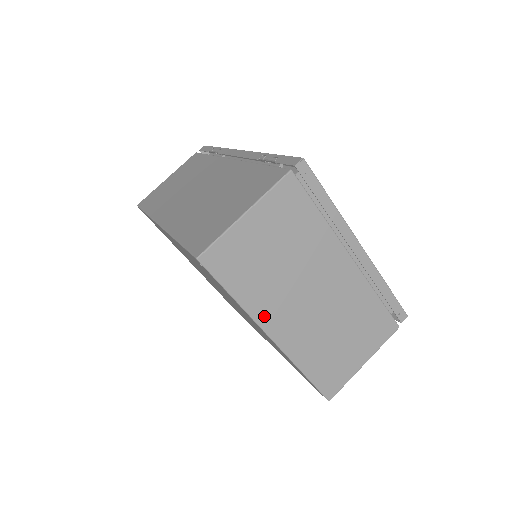
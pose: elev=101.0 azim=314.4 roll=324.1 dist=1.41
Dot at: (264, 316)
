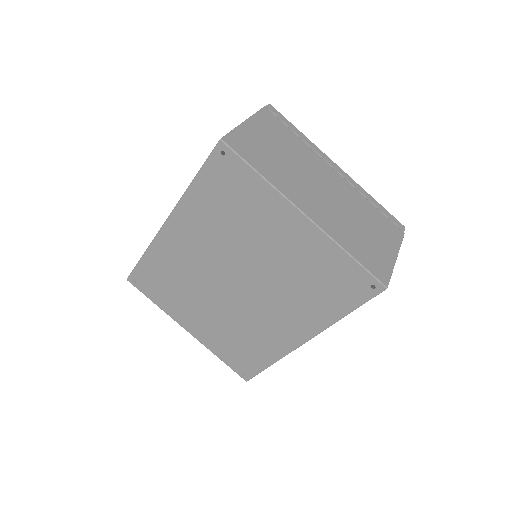
Dot at: (291, 194)
